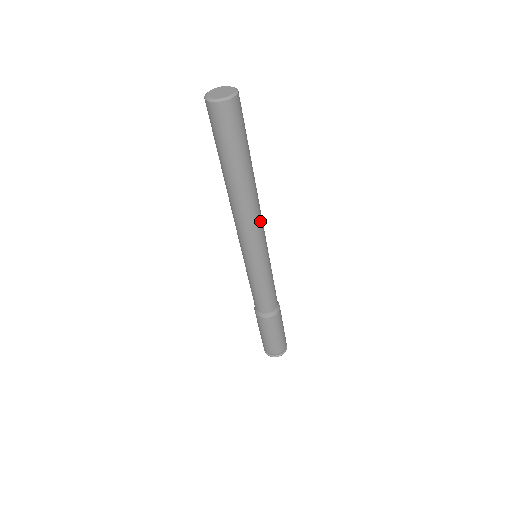
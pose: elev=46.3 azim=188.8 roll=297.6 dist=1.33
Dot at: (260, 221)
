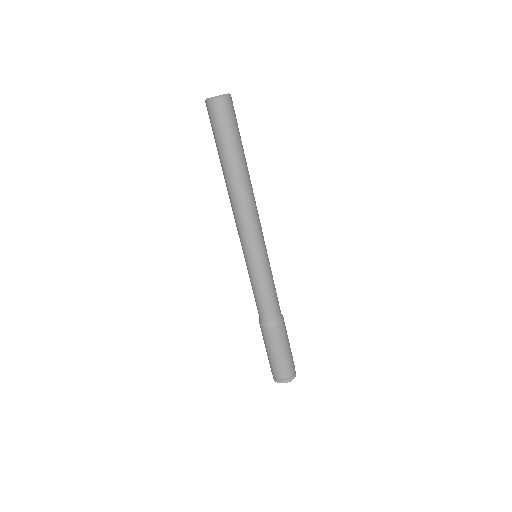
Dot at: (253, 215)
